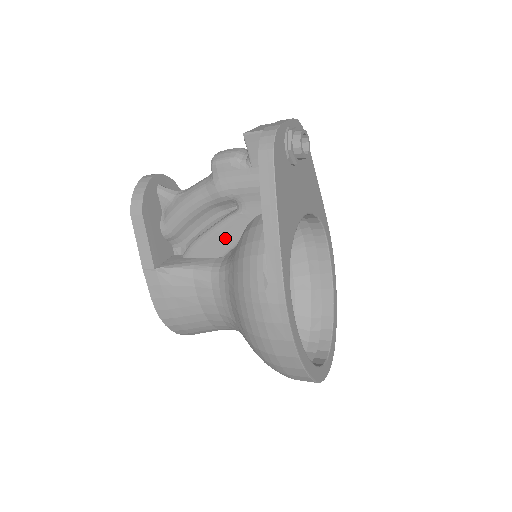
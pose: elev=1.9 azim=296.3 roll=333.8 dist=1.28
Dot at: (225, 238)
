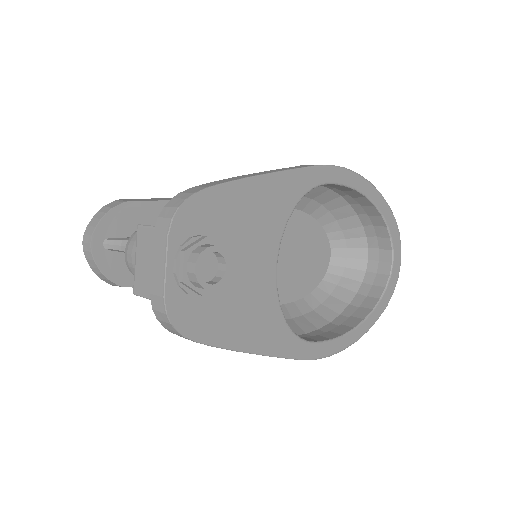
Dot at: occluded
